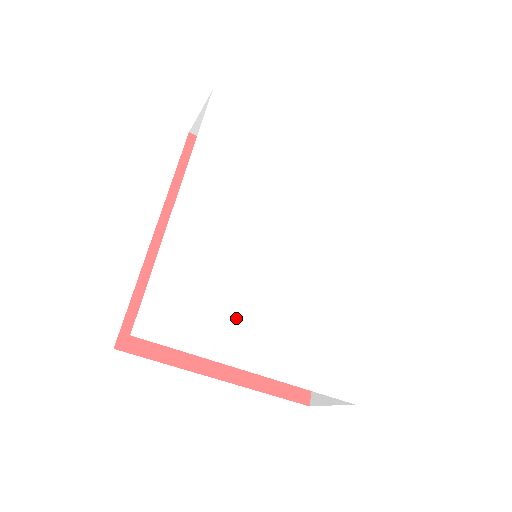
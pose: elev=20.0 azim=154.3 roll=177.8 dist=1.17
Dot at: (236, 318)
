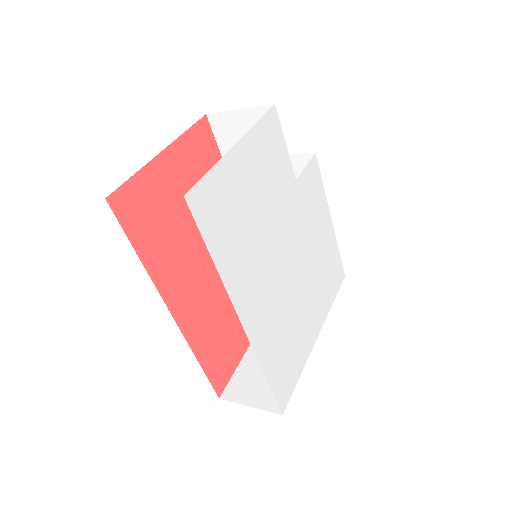
Dot at: (302, 329)
